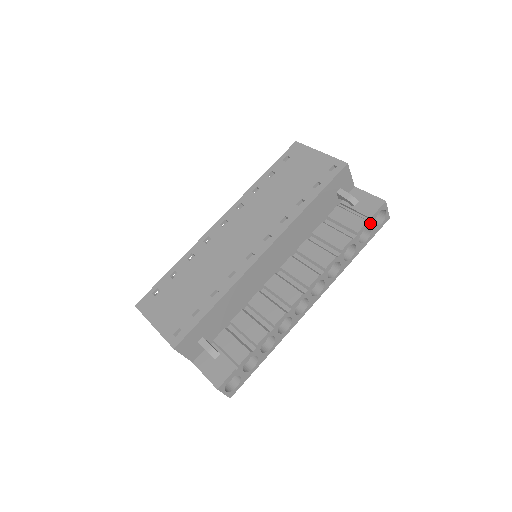
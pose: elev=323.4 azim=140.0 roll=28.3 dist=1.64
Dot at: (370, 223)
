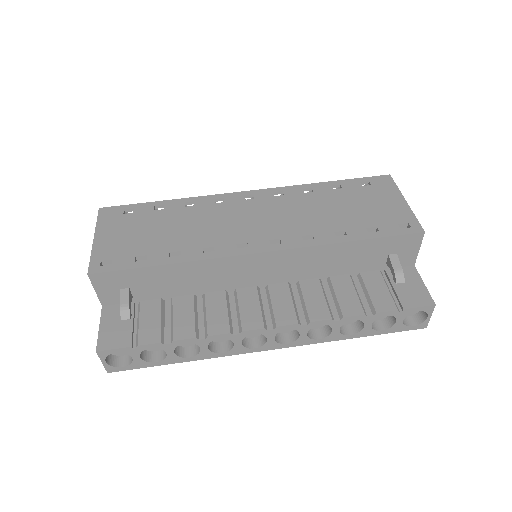
Dot at: (399, 314)
